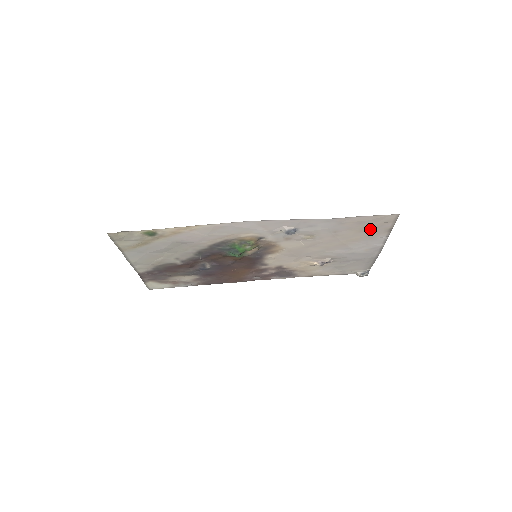
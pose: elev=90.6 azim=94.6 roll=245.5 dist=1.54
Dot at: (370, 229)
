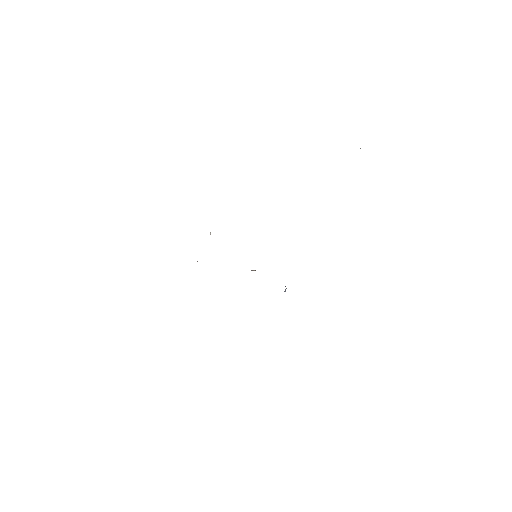
Dot at: occluded
